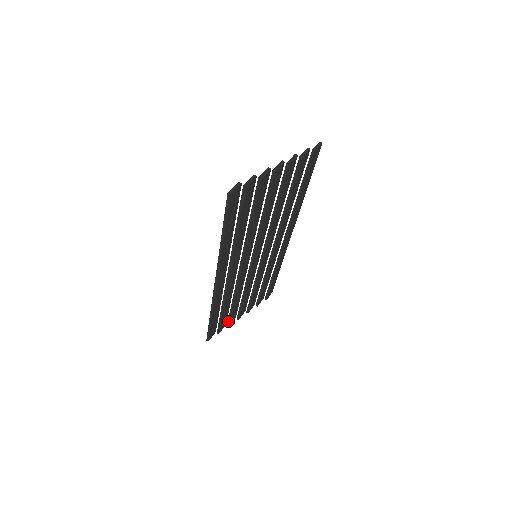
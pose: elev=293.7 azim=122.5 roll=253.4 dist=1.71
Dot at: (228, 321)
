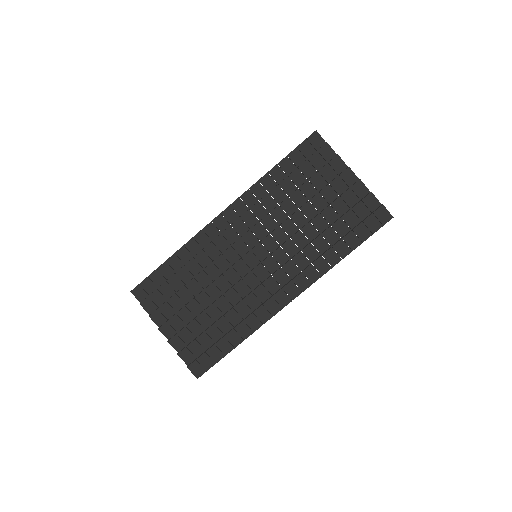
Dot at: (158, 308)
